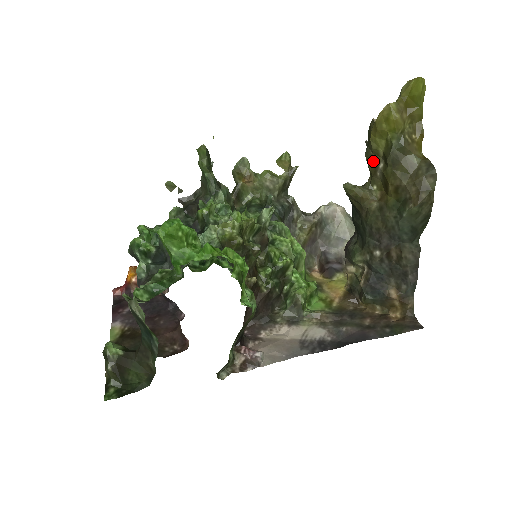
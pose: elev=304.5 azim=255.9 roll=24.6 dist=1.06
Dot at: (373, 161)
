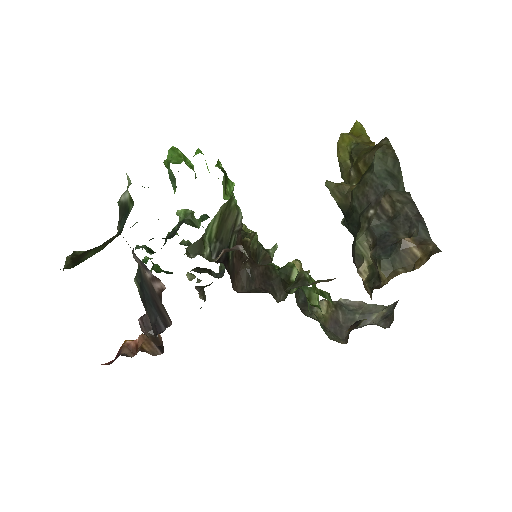
Dot at: (346, 173)
